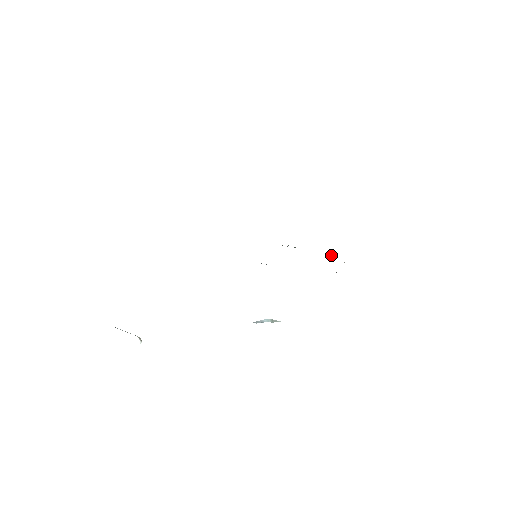
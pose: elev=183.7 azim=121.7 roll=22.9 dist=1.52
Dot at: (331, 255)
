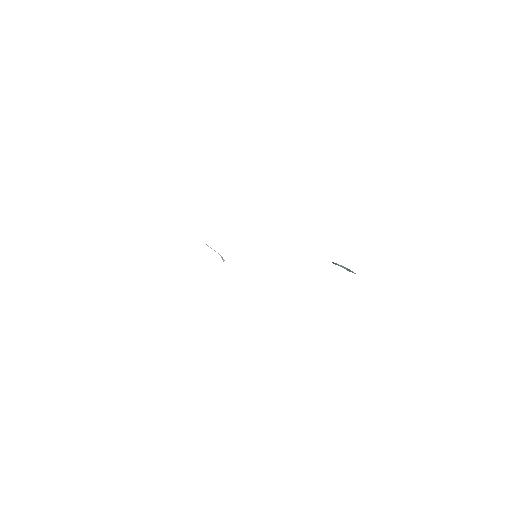
Dot at: occluded
